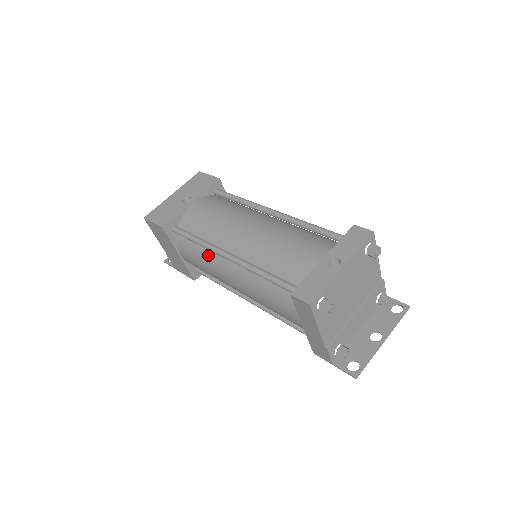
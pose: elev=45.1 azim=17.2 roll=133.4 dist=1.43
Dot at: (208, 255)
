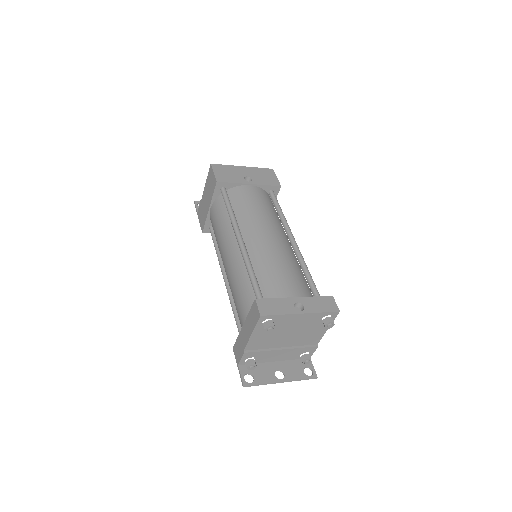
Dot at: (228, 226)
